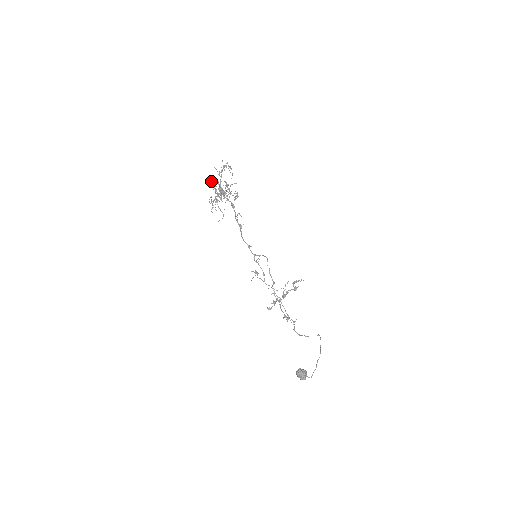
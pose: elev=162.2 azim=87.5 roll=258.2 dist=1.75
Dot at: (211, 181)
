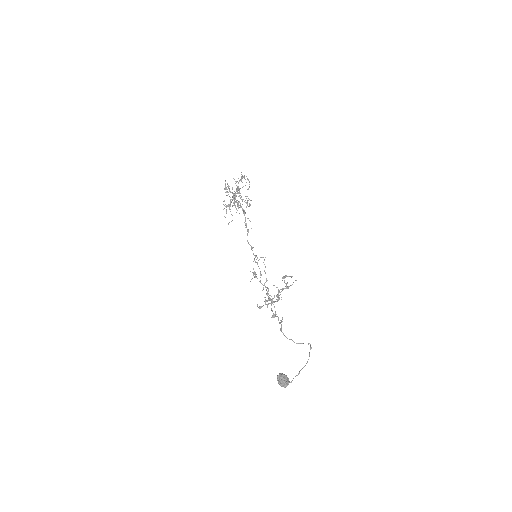
Dot at: occluded
